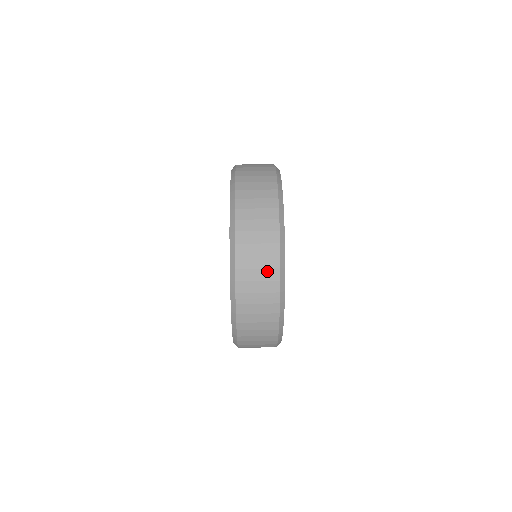
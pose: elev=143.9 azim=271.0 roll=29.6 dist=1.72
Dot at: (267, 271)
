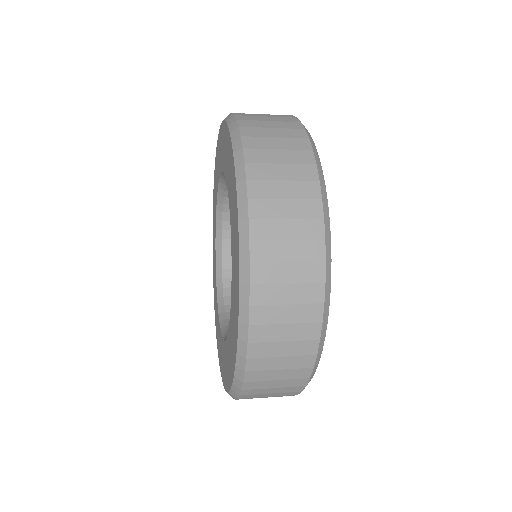
Dot at: (303, 308)
